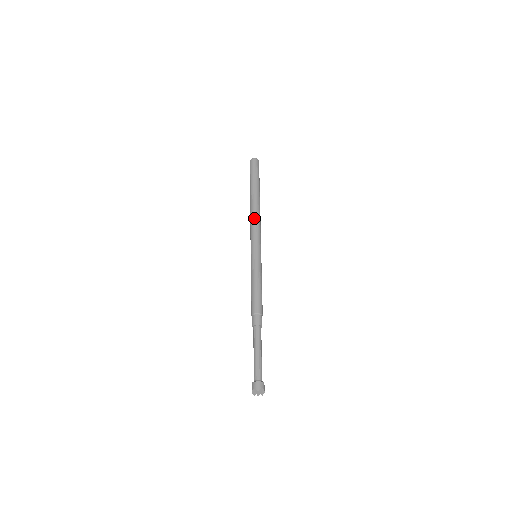
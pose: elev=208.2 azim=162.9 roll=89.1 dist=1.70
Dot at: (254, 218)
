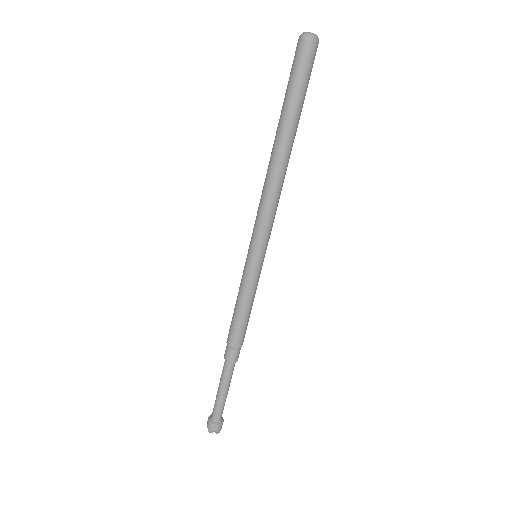
Dot at: (265, 189)
